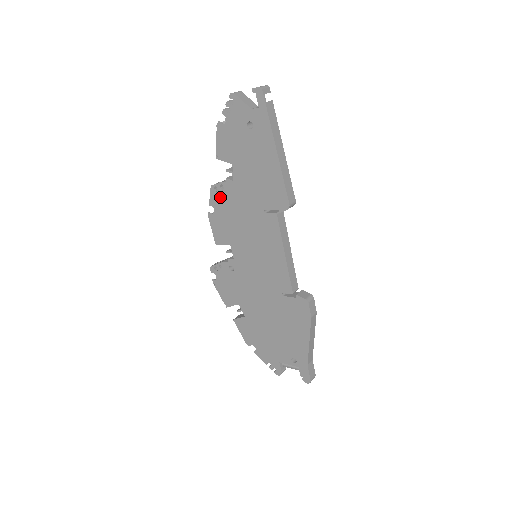
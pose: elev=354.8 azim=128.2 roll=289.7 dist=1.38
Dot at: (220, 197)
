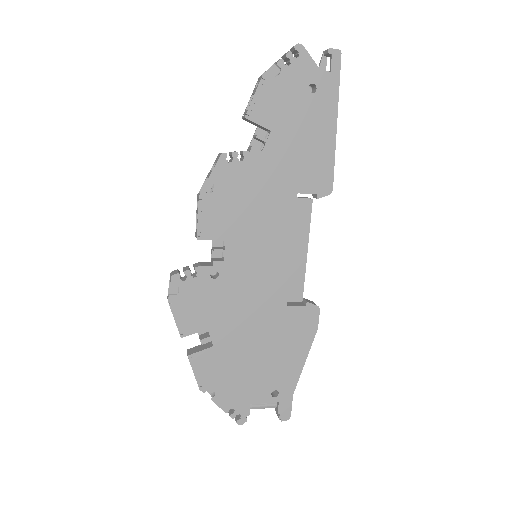
Dot at: (232, 171)
